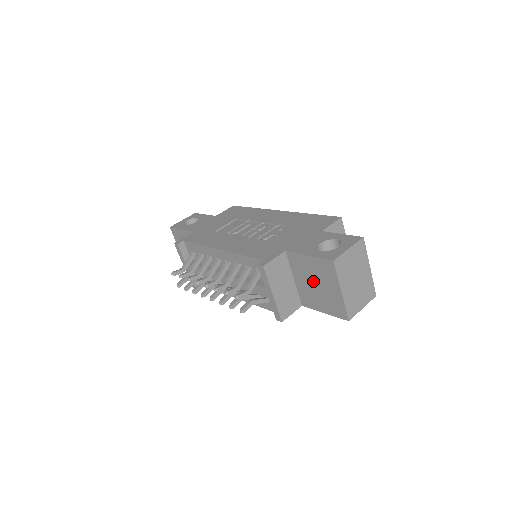
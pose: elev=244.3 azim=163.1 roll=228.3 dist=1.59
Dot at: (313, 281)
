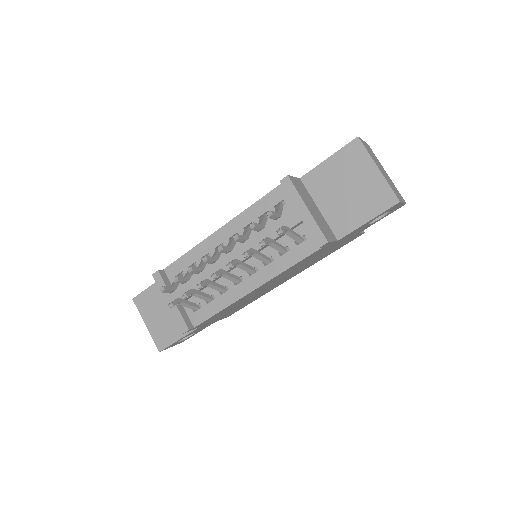
Dot at: (342, 187)
